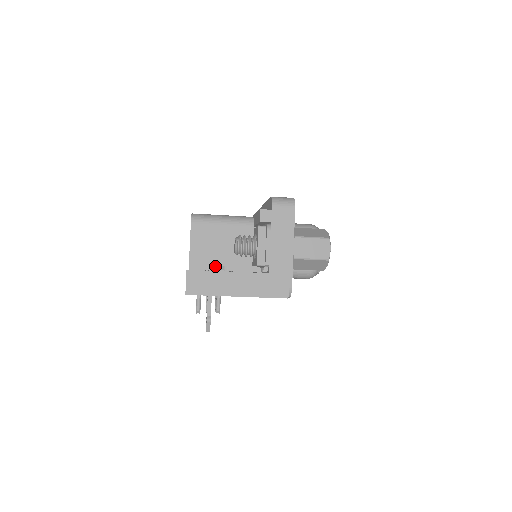
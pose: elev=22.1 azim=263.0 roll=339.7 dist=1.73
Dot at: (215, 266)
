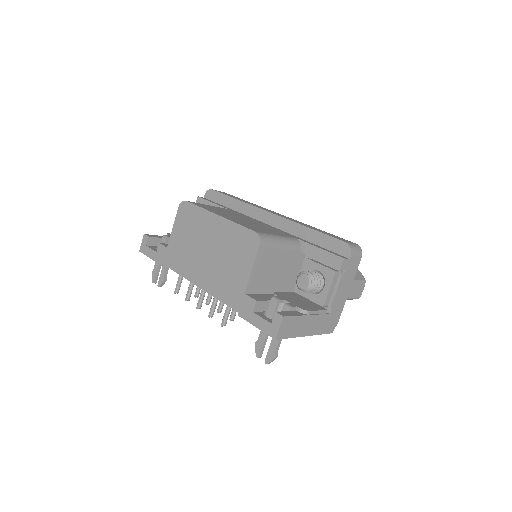
Dot at: (294, 307)
